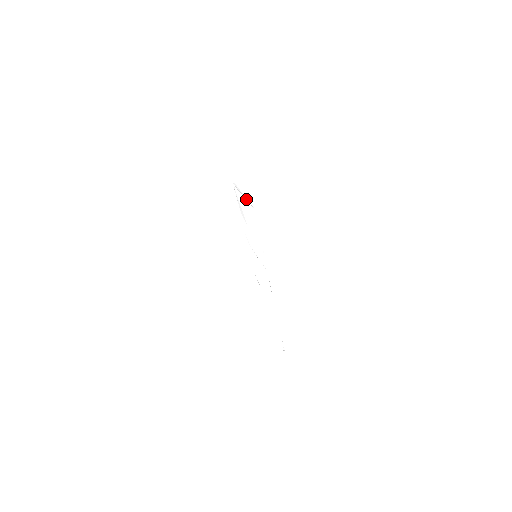
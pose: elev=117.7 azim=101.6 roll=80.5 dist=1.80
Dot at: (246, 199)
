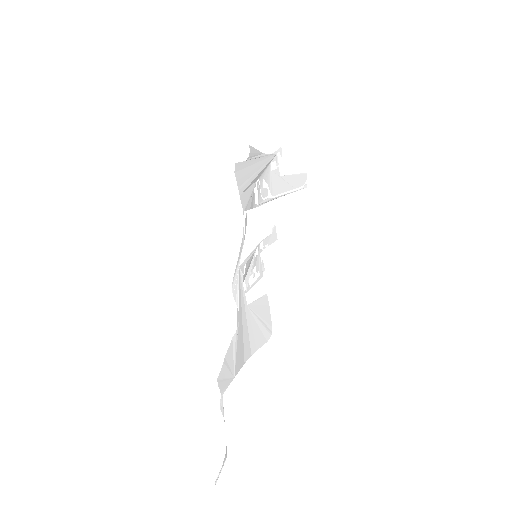
Dot at: (257, 156)
